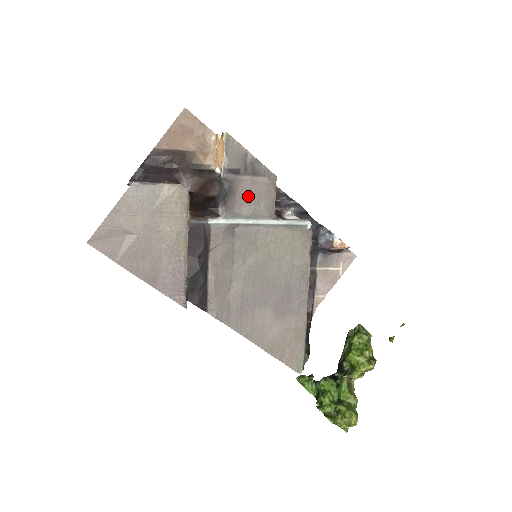
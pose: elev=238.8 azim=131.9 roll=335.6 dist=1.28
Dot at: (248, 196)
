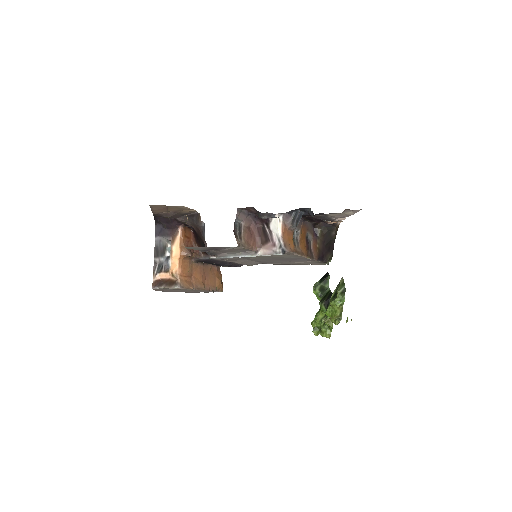
Dot at: (226, 251)
